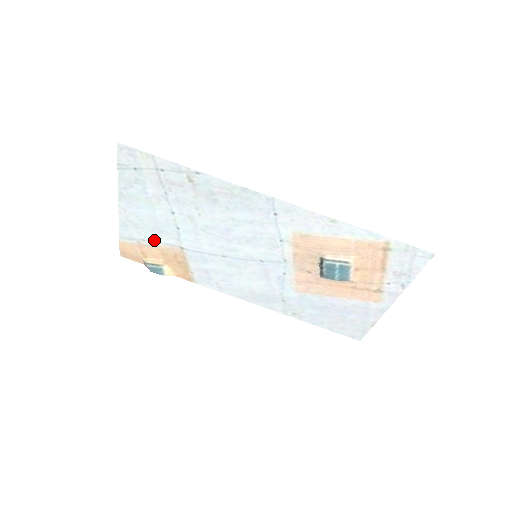
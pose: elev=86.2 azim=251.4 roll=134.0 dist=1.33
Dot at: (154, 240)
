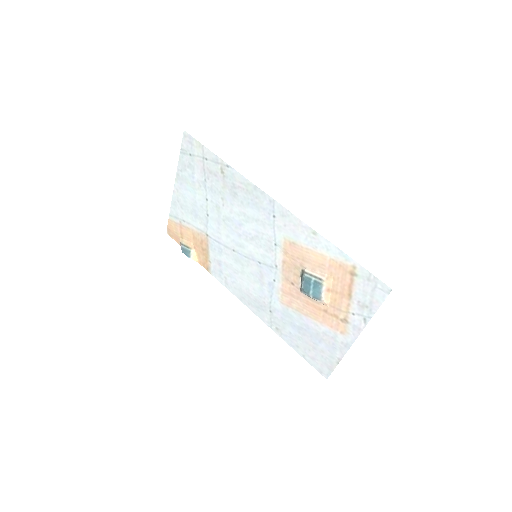
Dot at: (191, 223)
